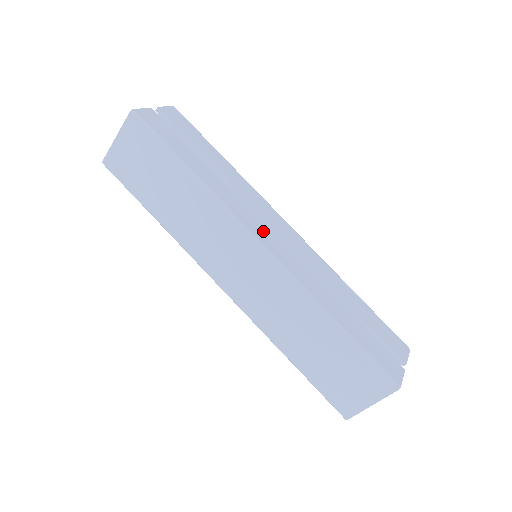
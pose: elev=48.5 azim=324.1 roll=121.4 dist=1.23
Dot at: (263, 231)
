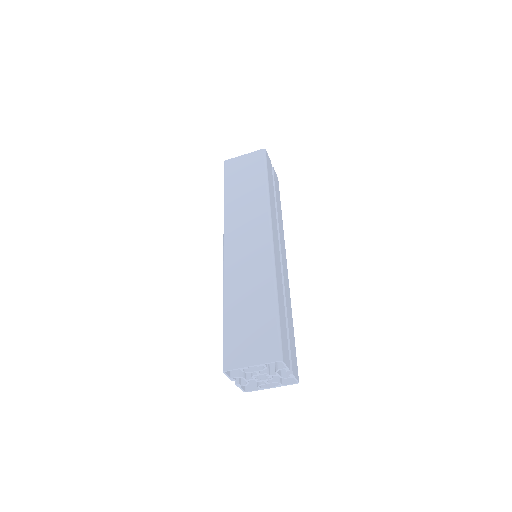
Dot at: (276, 237)
